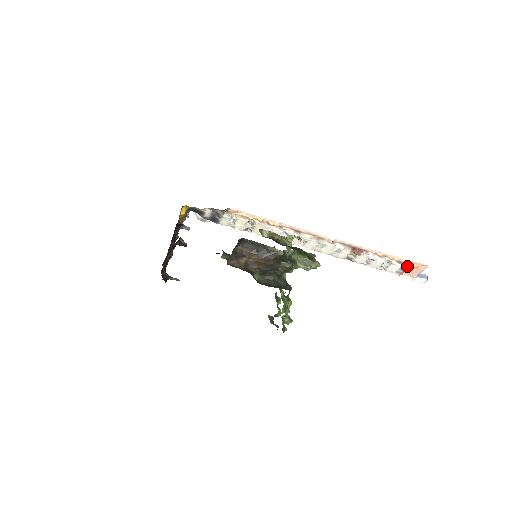
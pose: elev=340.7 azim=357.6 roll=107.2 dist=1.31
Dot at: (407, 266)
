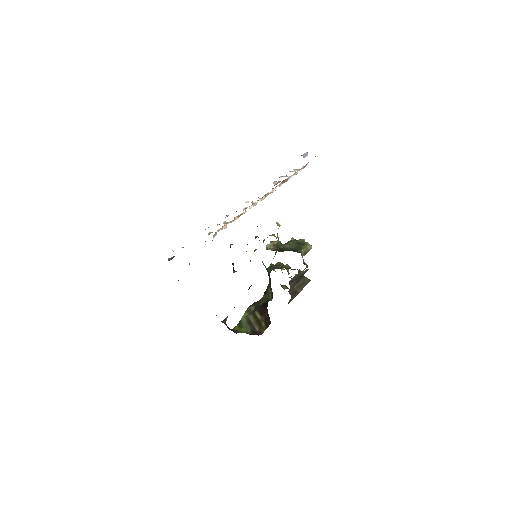
Dot at: occluded
